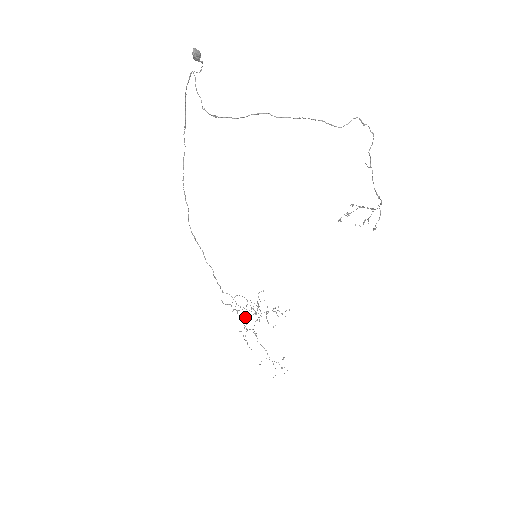
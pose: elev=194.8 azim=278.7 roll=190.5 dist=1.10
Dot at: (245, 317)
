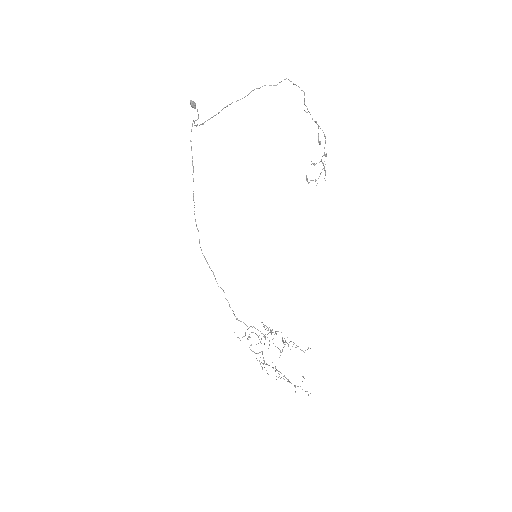
Dot at: (260, 341)
